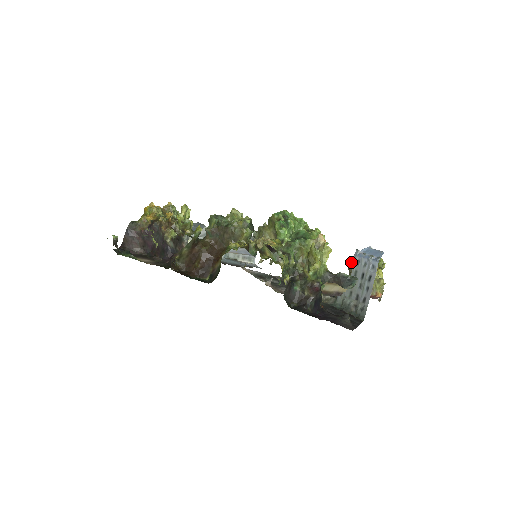
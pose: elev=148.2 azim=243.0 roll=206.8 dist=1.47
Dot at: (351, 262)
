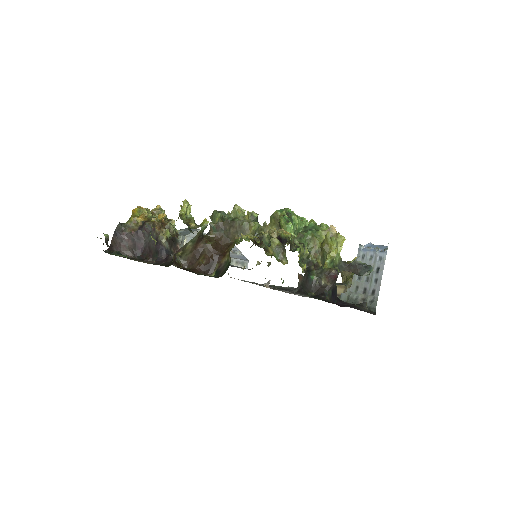
Dot at: occluded
